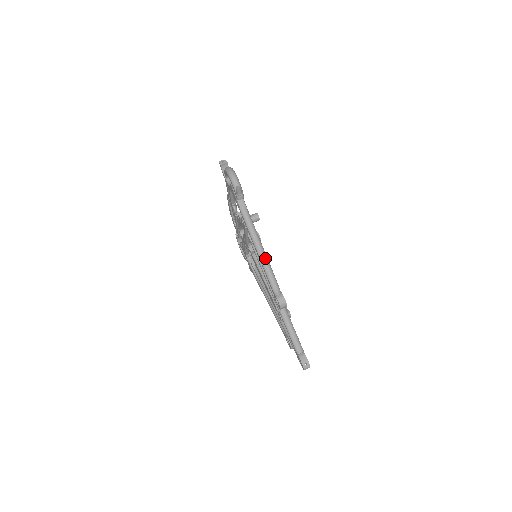
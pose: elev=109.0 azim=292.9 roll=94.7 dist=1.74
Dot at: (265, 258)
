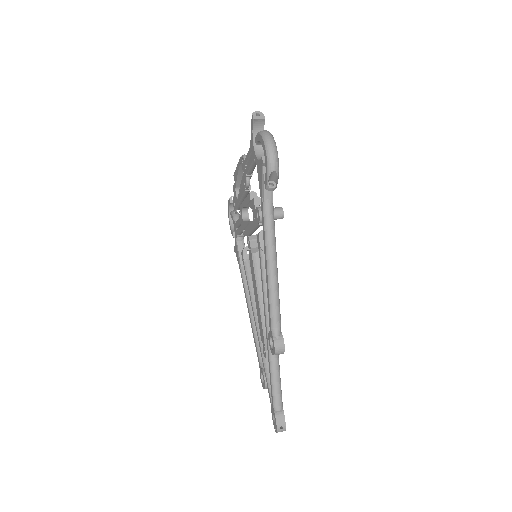
Dot at: (276, 282)
